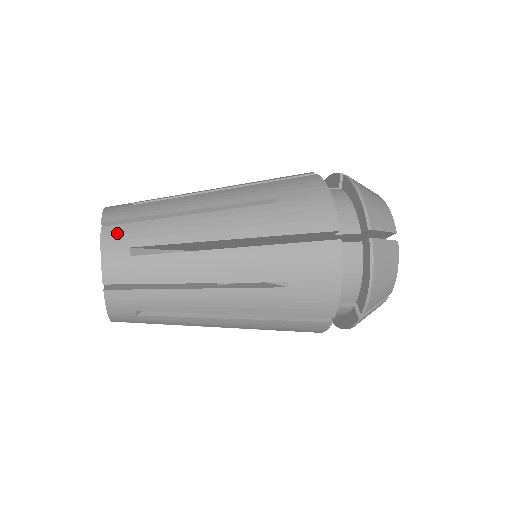
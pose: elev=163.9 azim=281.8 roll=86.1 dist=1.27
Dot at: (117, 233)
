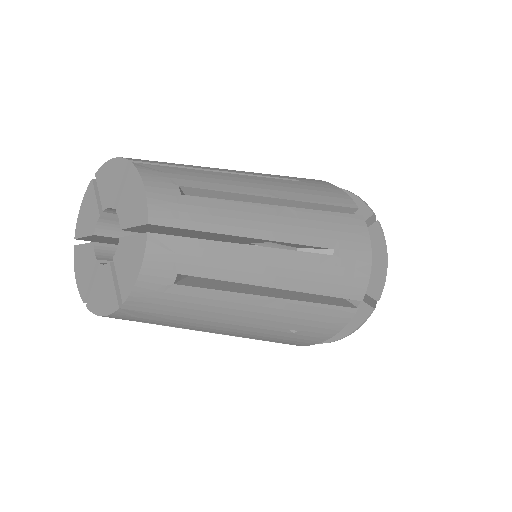
Dot at: (156, 170)
